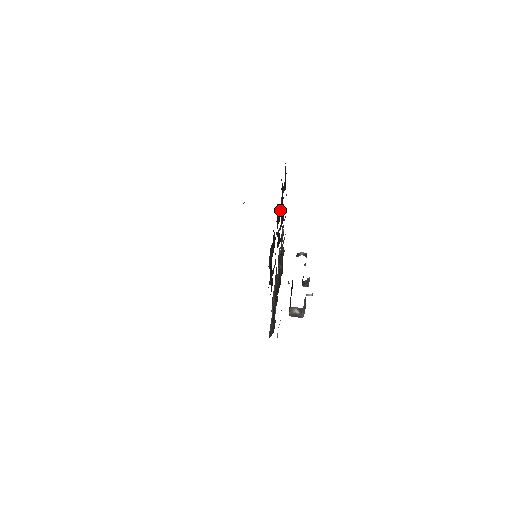
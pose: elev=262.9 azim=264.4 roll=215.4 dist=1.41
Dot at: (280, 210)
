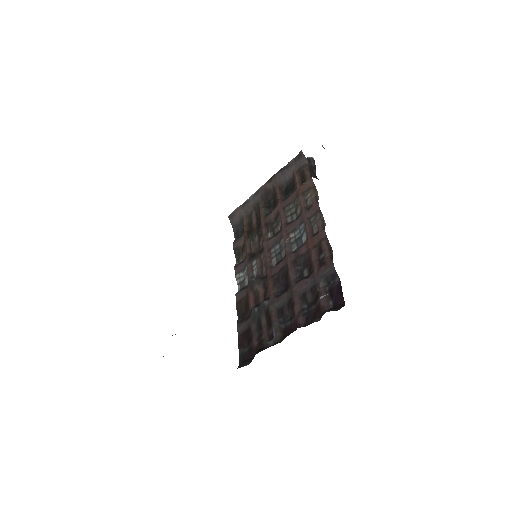
Dot at: (295, 325)
